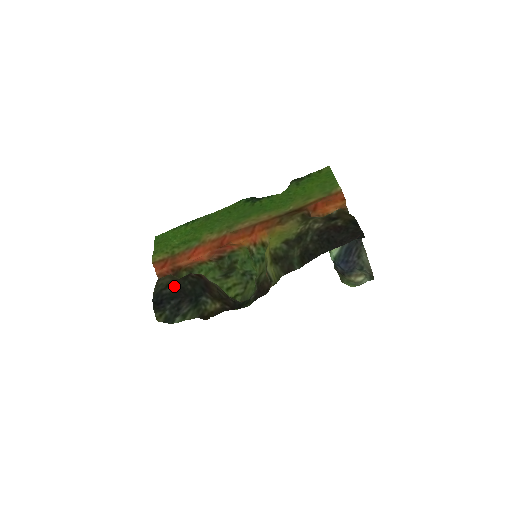
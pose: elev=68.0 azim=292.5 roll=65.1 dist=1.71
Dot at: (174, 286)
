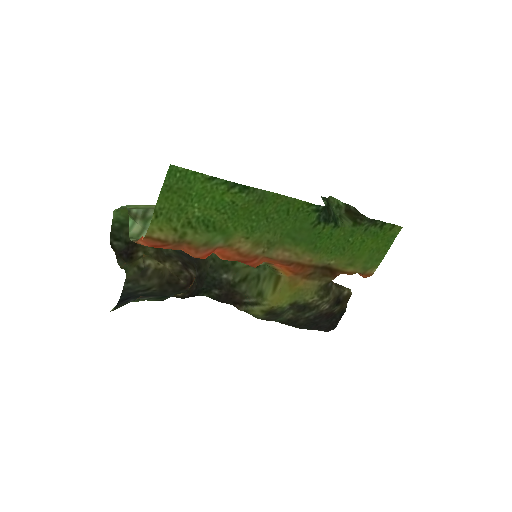
Dot at: (157, 291)
